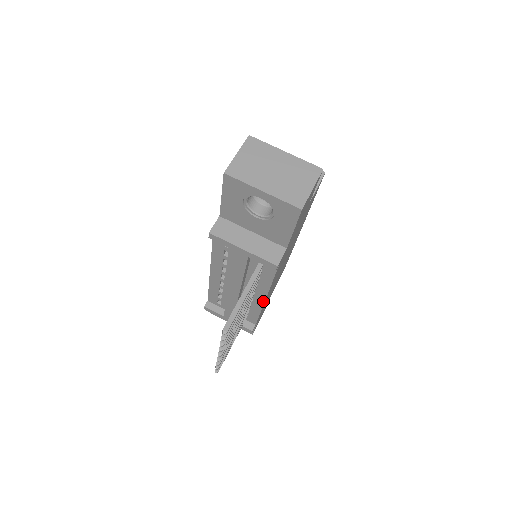
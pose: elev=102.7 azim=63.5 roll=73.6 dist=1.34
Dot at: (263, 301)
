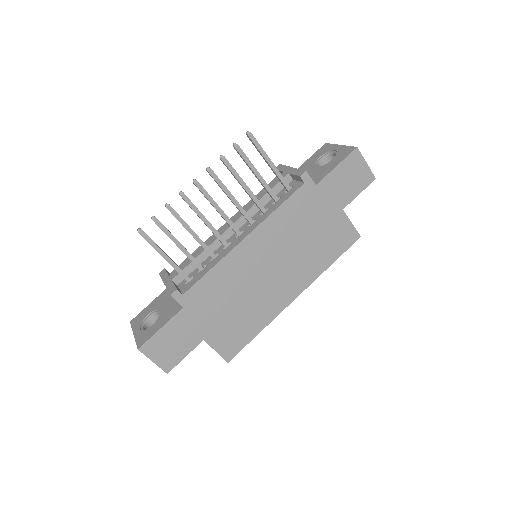
Dot at: (237, 244)
